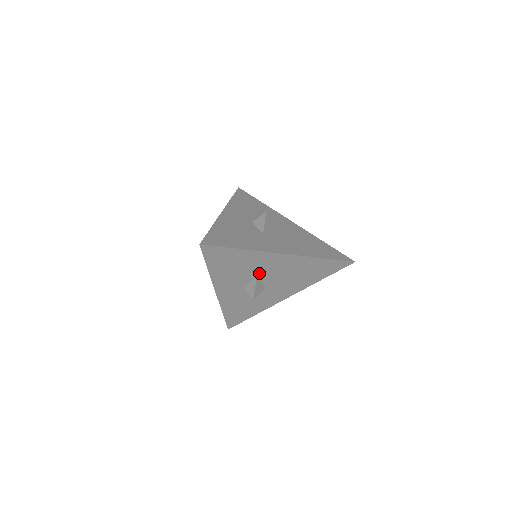
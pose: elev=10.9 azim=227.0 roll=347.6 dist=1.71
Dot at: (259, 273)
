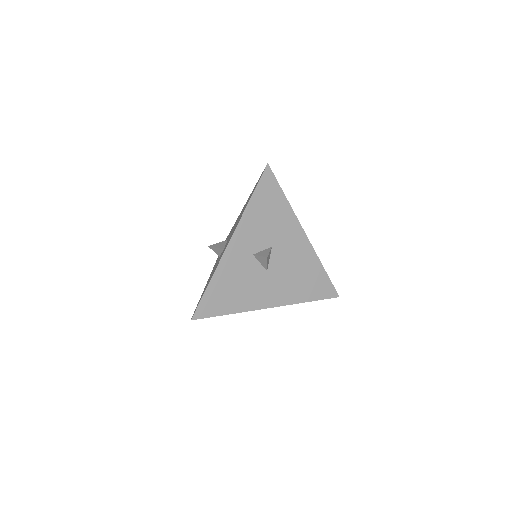
Dot at: (276, 244)
